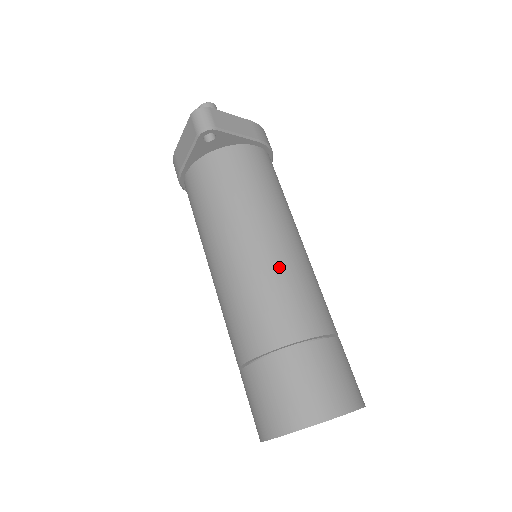
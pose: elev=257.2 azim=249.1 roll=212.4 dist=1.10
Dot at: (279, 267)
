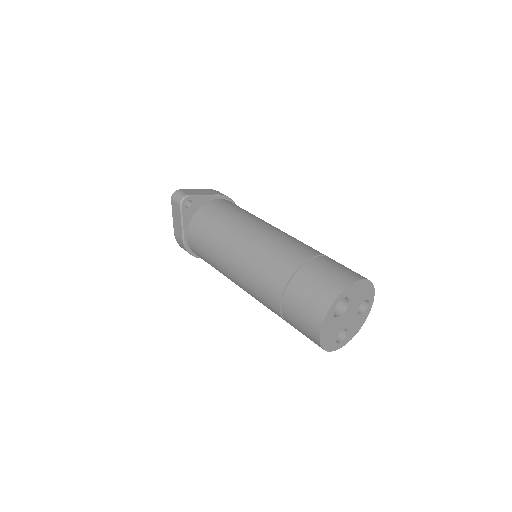
Dot at: (267, 239)
